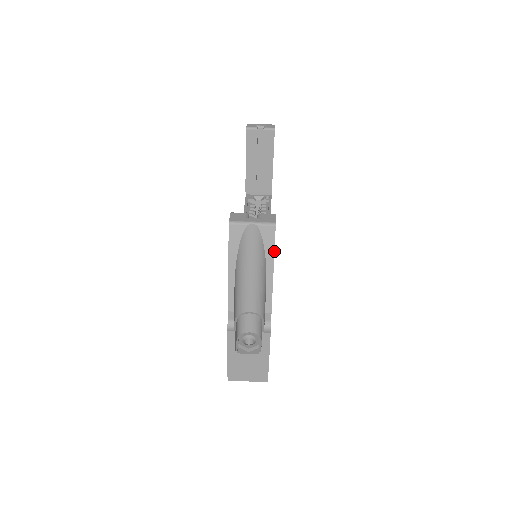
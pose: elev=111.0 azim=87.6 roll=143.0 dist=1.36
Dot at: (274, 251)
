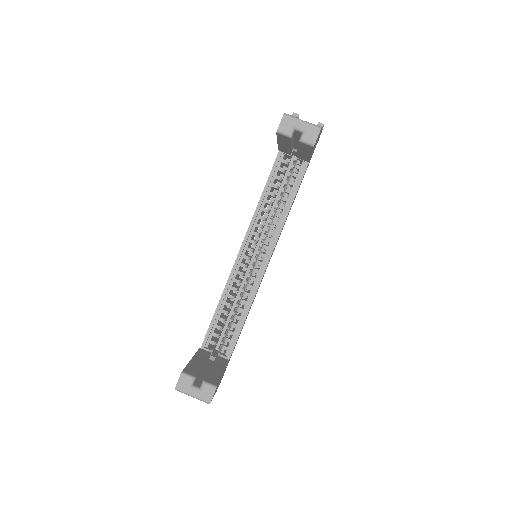
Dot at: occluded
